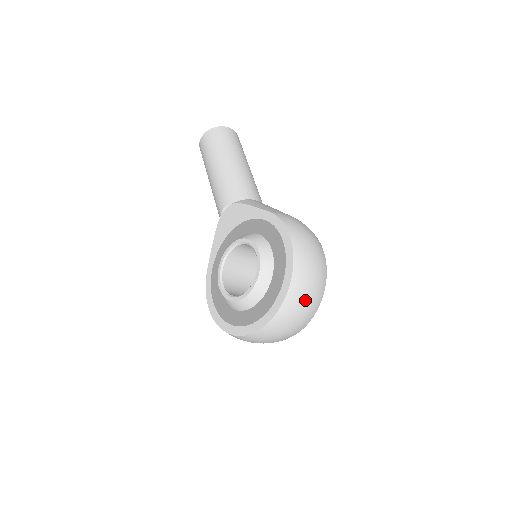
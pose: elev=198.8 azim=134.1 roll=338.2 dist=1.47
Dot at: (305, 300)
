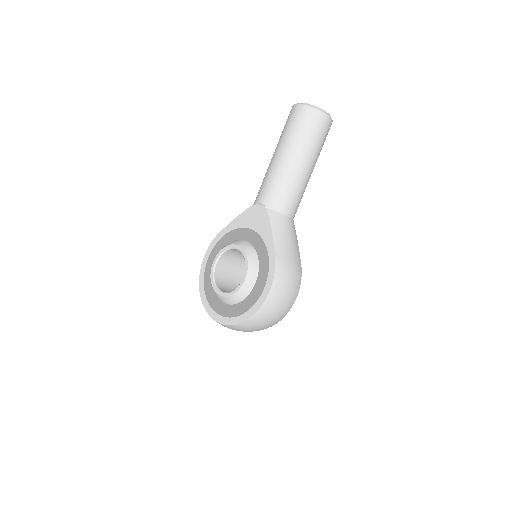
Dot at: (251, 329)
